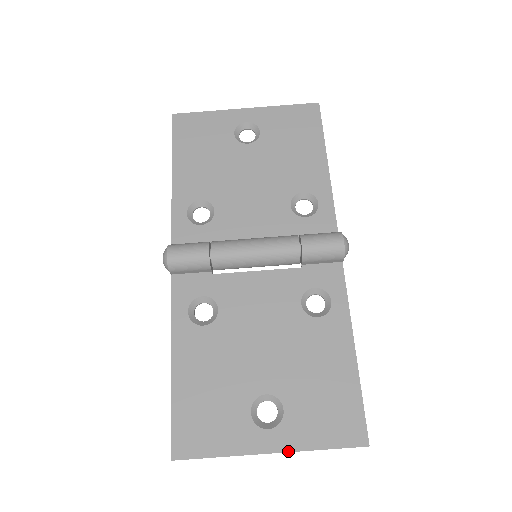
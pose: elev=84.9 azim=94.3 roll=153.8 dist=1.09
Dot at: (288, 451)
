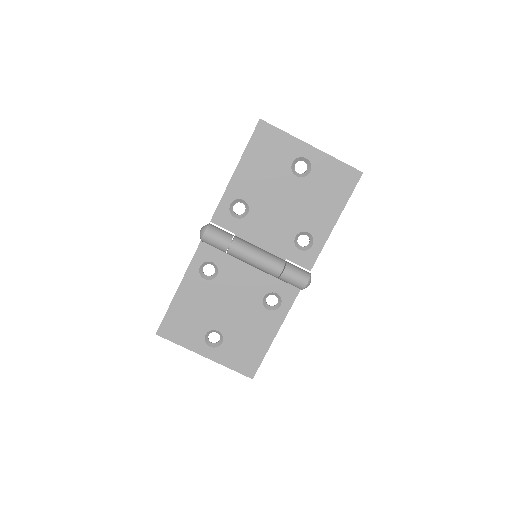
Dot at: (214, 361)
